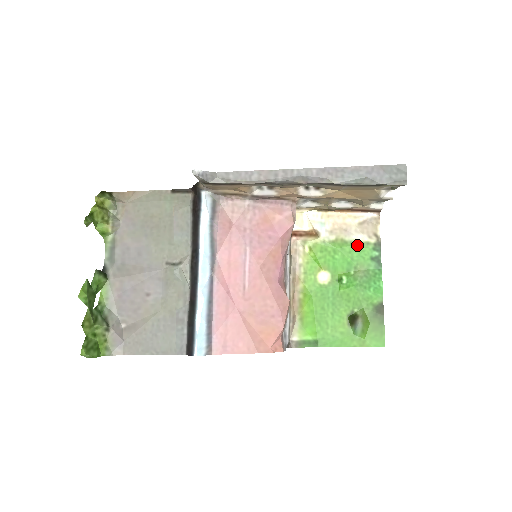
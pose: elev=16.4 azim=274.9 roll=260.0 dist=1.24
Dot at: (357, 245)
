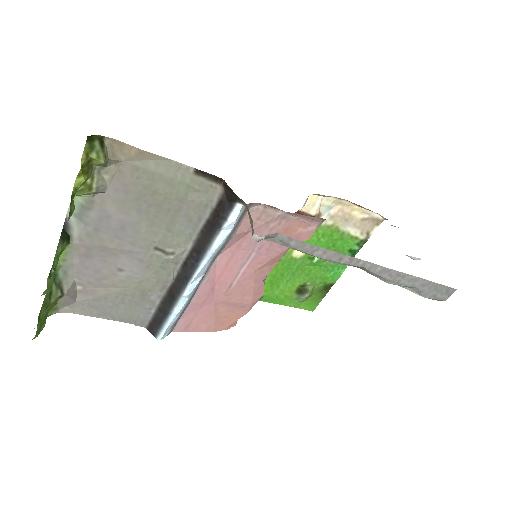
Dot at: (346, 236)
